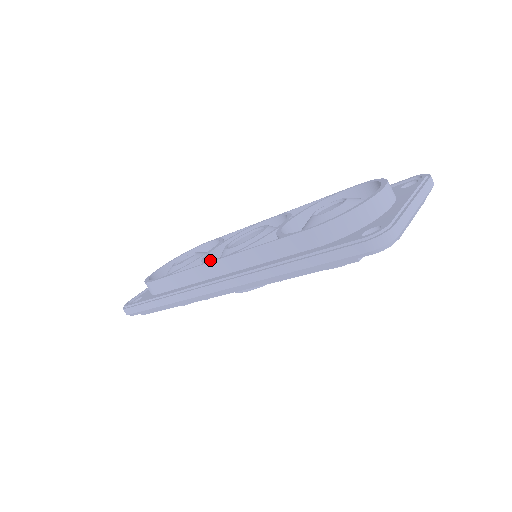
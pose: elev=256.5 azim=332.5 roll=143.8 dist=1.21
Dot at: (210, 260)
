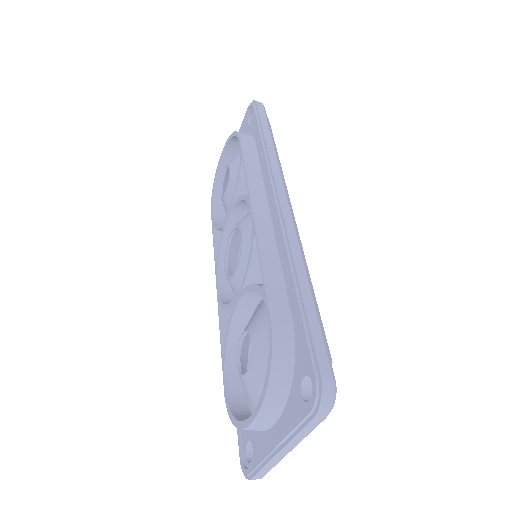
Dot at: (216, 272)
